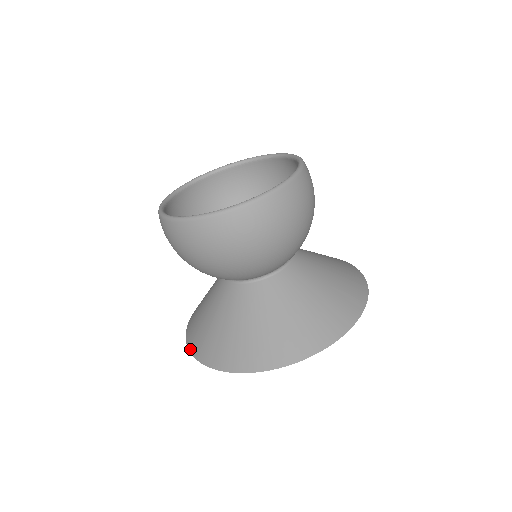
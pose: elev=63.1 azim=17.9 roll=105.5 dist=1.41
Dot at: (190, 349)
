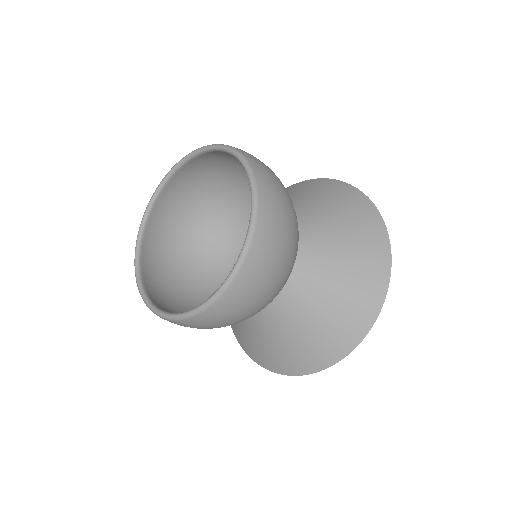
Dot at: (276, 372)
